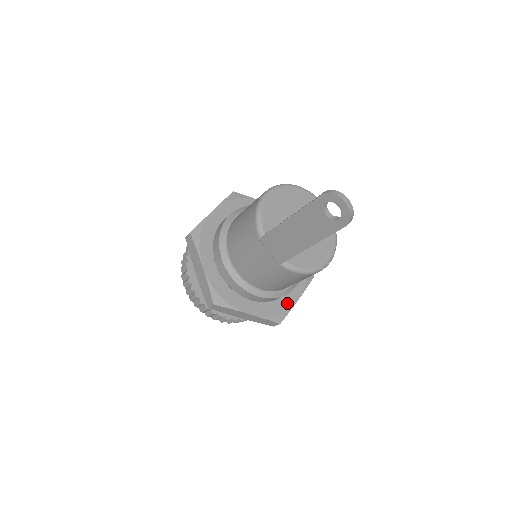
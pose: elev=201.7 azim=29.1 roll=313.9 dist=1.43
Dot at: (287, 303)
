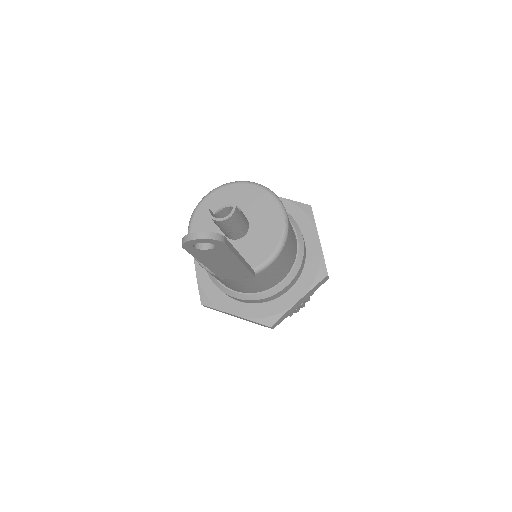
Dot at: (315, 255)
